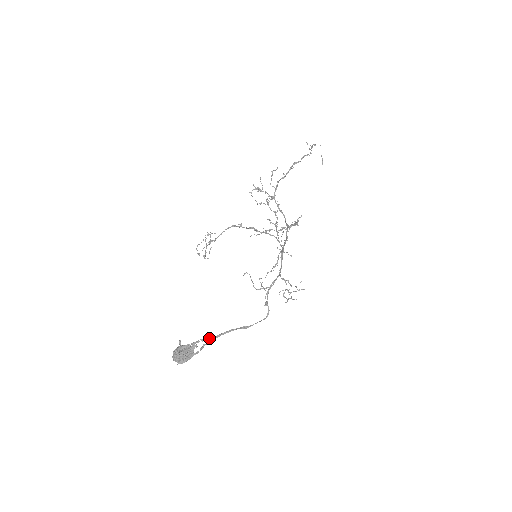
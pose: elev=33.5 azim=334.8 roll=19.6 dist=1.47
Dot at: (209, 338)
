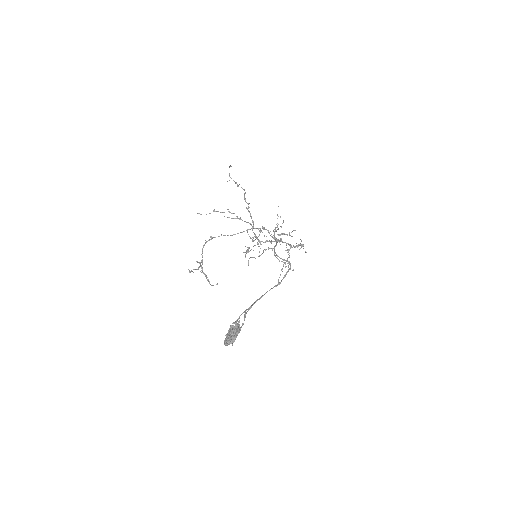
Dot at: (246, 309)
